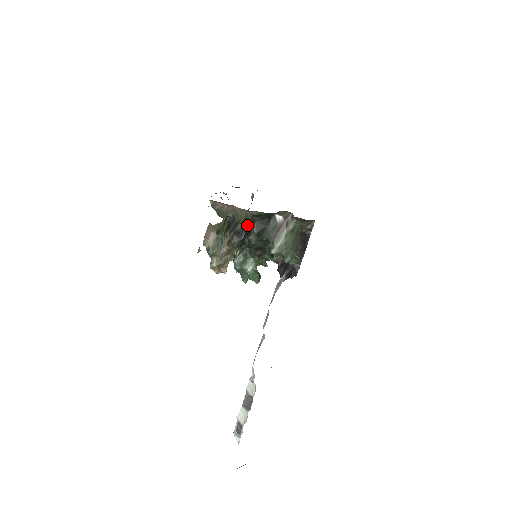
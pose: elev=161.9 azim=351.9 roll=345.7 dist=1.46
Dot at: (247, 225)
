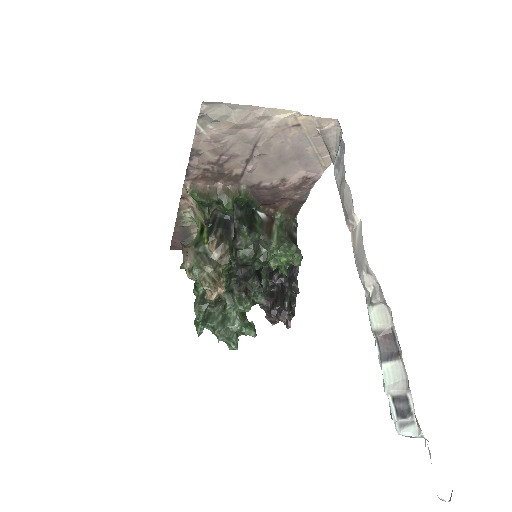
Dot at: (232, 223)
